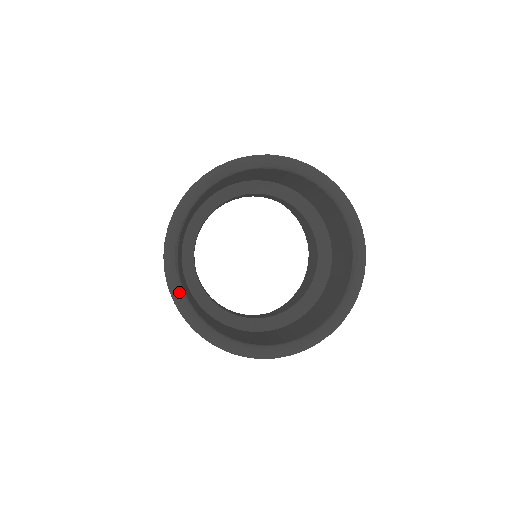
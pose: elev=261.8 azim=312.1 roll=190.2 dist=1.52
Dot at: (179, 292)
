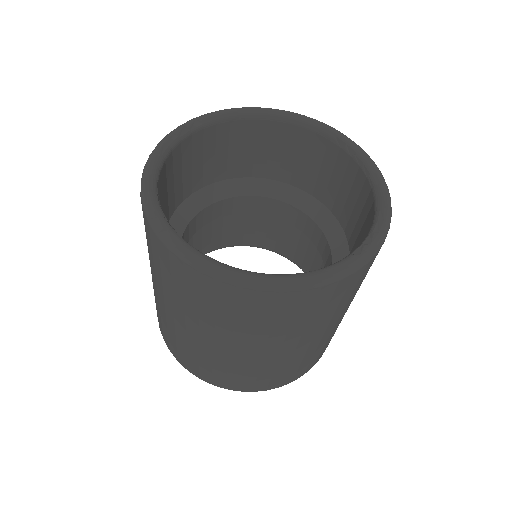
Dot at: (202, 256)
